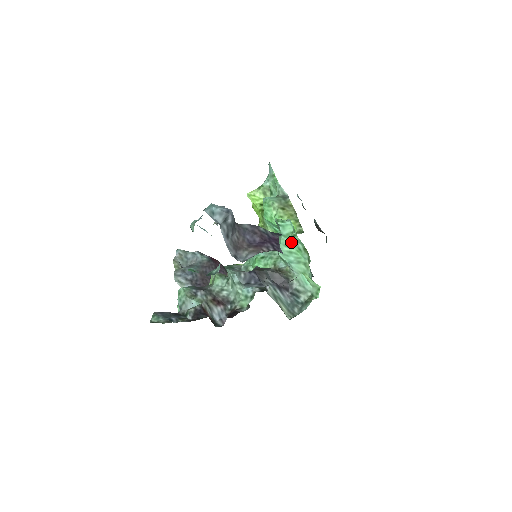
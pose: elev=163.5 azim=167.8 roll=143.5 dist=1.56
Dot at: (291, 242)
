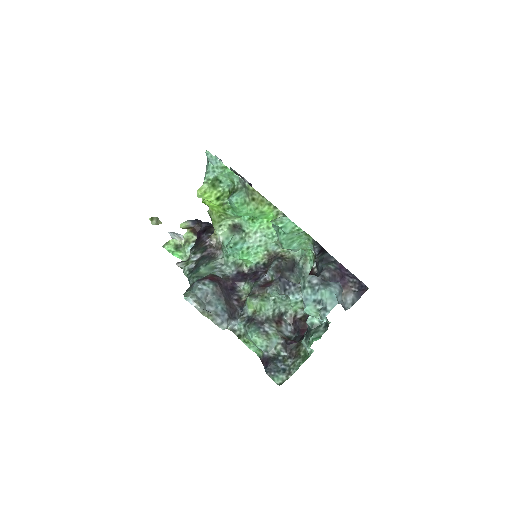
Dot at: (293, 235)
